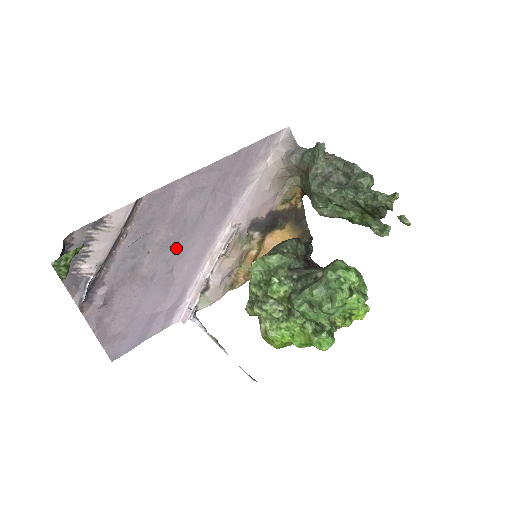
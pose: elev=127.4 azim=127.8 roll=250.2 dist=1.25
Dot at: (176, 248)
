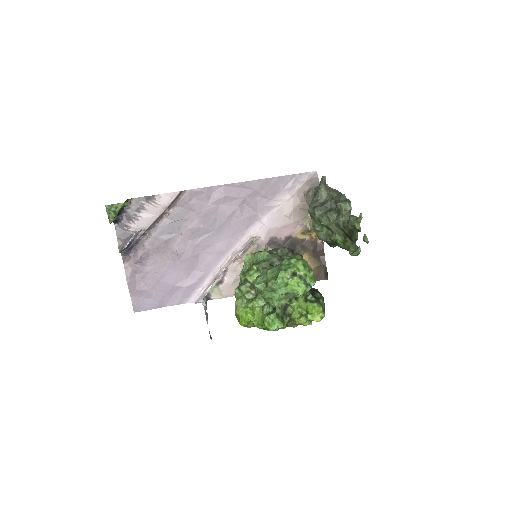
Dot at: (204, 239)
